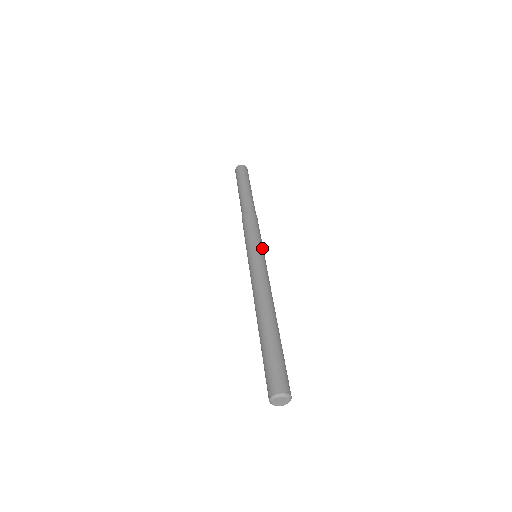
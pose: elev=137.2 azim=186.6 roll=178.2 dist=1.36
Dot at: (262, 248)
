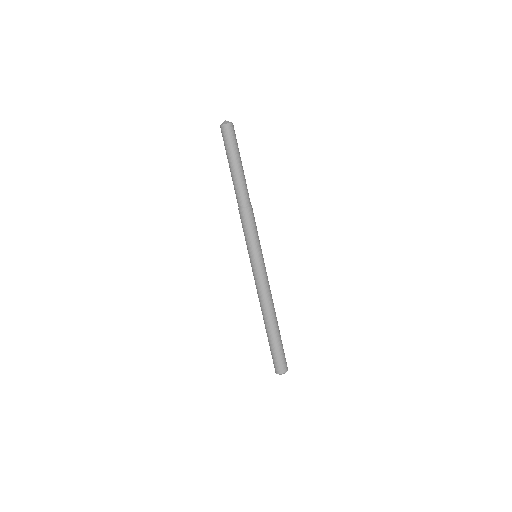
Dot at: (260, 251)
